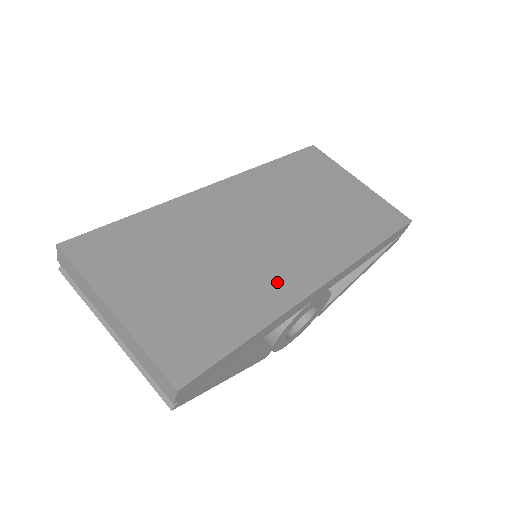
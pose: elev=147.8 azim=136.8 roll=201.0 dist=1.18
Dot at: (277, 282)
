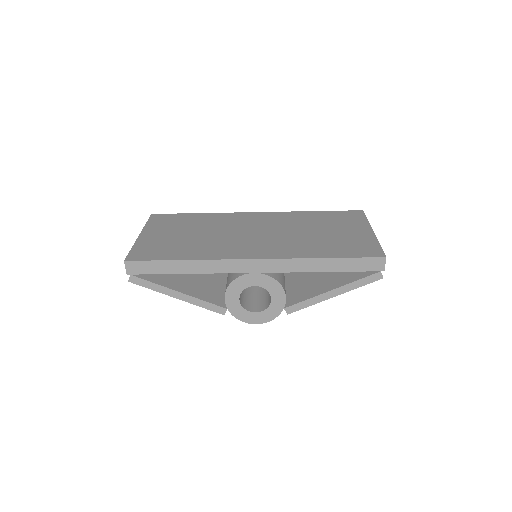
Dot at: (226, 250)
